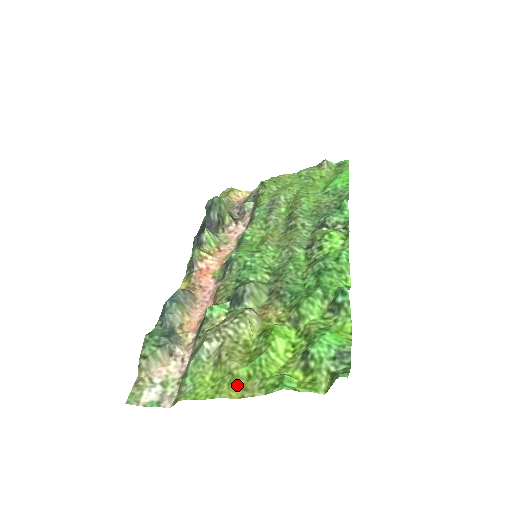
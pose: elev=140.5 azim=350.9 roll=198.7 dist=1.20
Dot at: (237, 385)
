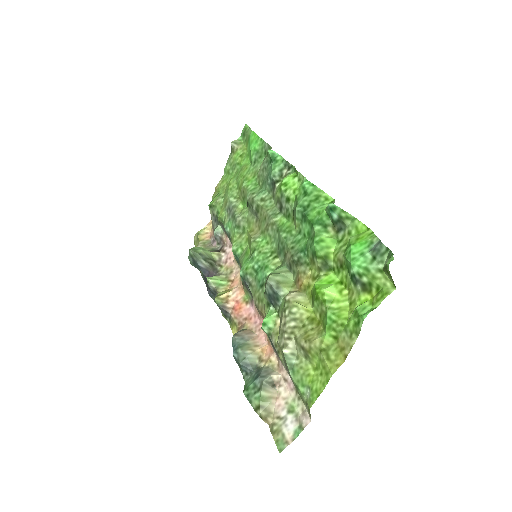
Dot at: (334, 353)
